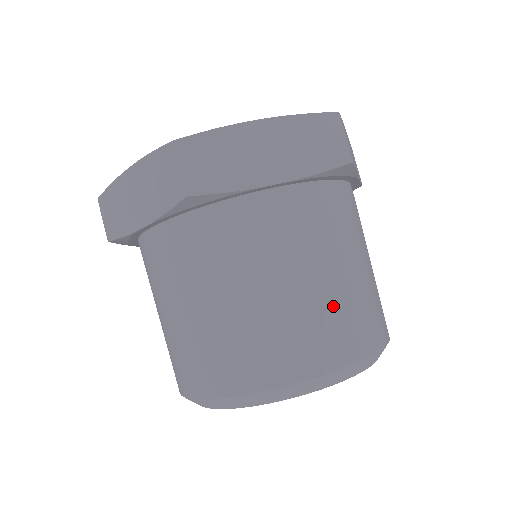
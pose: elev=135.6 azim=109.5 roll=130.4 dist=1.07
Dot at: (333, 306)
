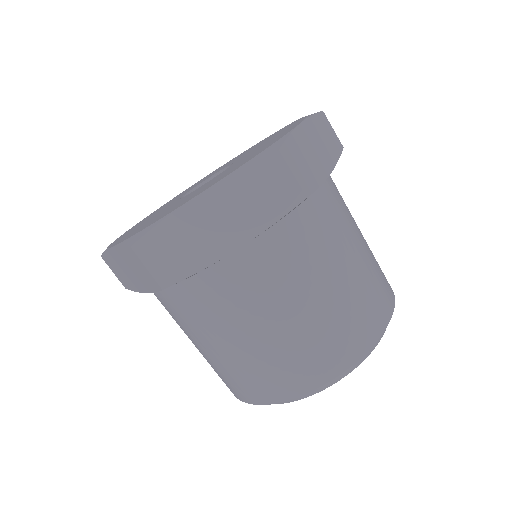
Dot at: (374, 257)
